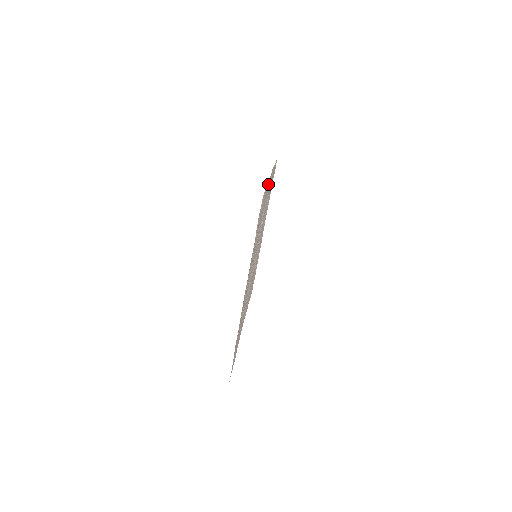
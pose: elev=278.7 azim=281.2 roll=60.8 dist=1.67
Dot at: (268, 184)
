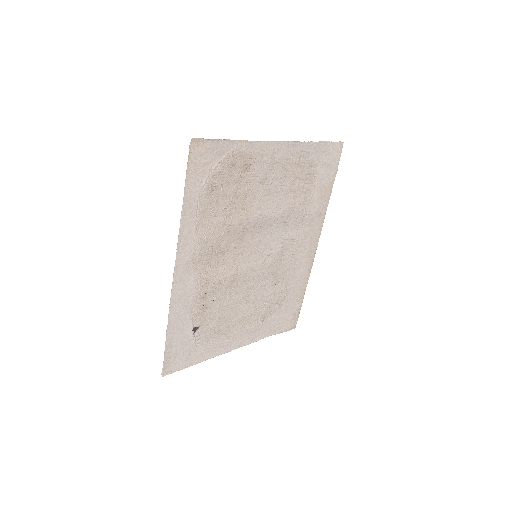
Dot at: (321, 219)
